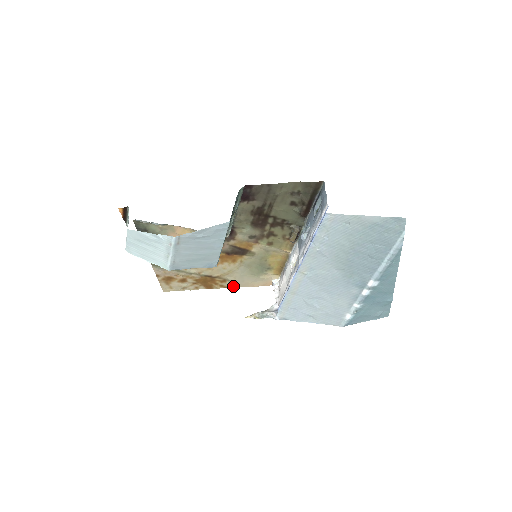
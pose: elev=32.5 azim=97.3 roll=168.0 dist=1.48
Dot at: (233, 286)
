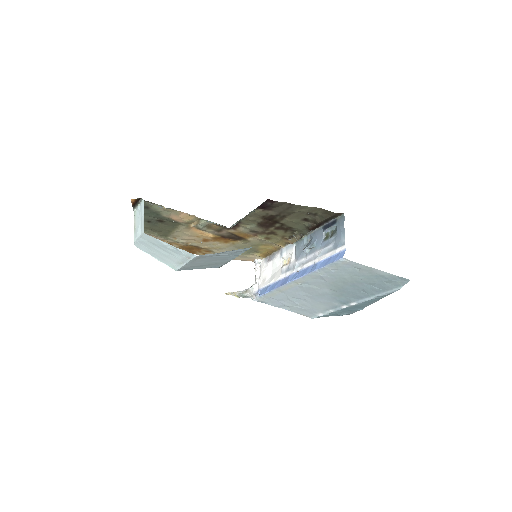
Dot at: occluded
